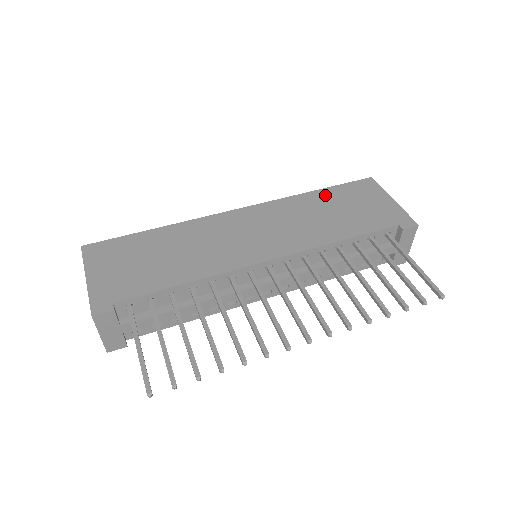
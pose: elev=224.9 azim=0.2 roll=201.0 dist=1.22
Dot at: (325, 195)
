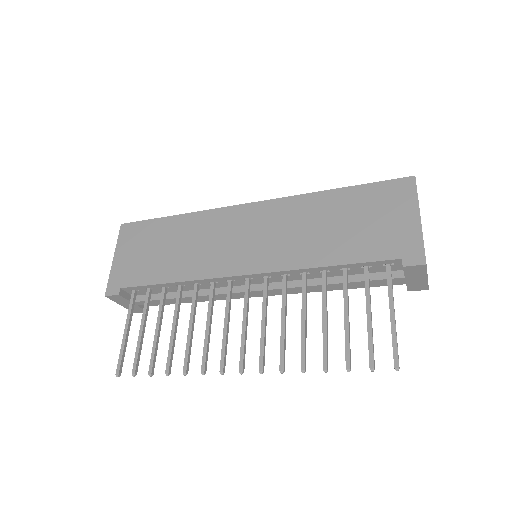
Dot at: (343, 198)
